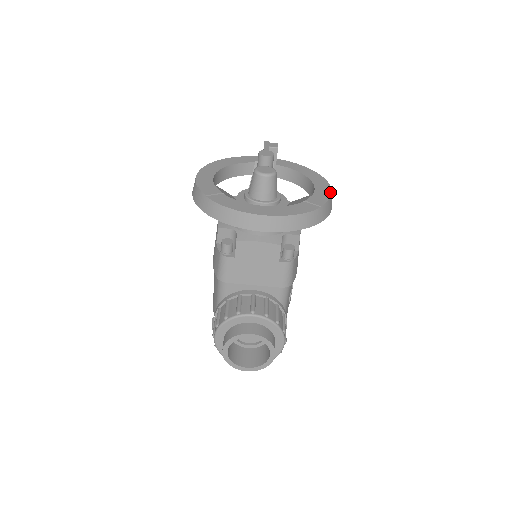
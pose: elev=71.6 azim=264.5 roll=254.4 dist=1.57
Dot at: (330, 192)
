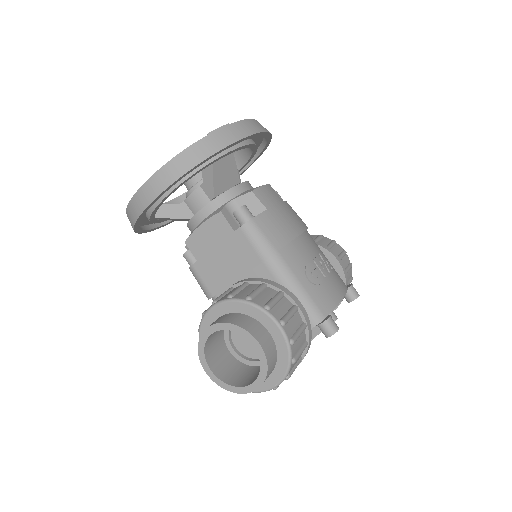
Dot at: (242, 121)
